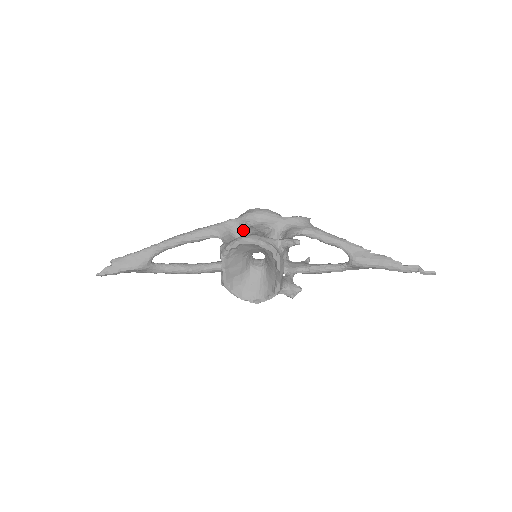
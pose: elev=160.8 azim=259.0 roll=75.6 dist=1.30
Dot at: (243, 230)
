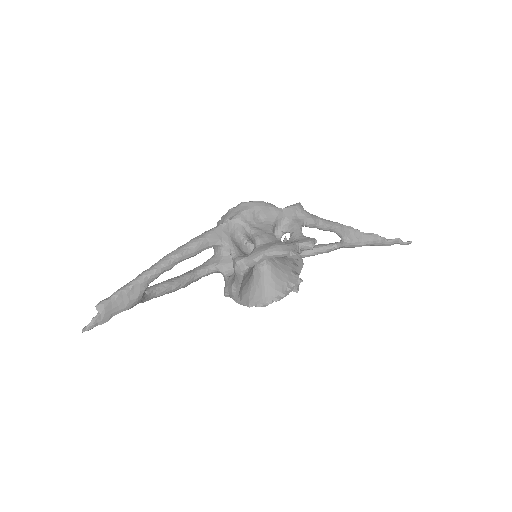
Dot at: (247, 233)
